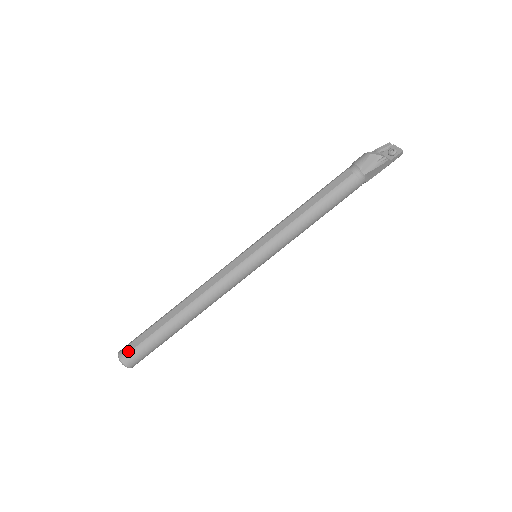
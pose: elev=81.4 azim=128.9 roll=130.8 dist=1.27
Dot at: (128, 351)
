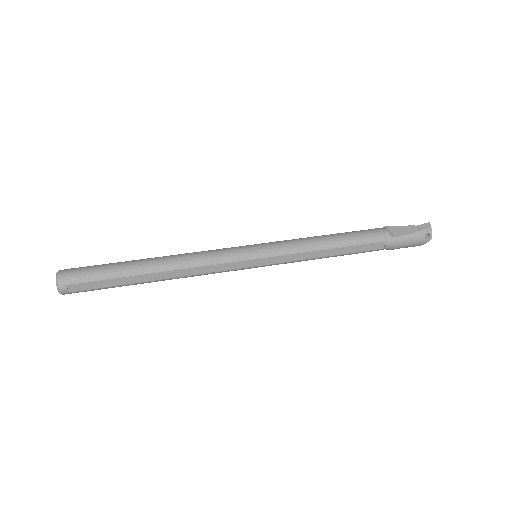
Dot at: occluded
